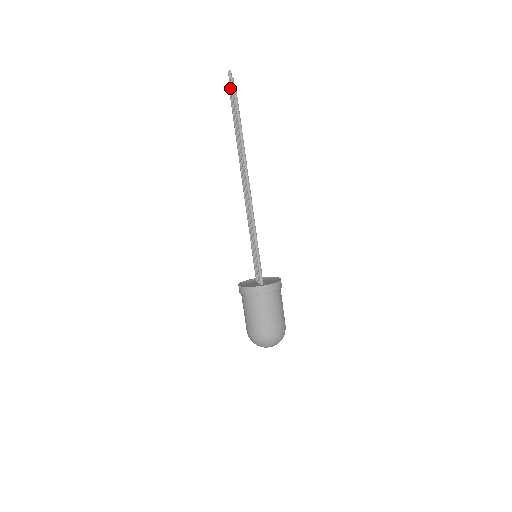
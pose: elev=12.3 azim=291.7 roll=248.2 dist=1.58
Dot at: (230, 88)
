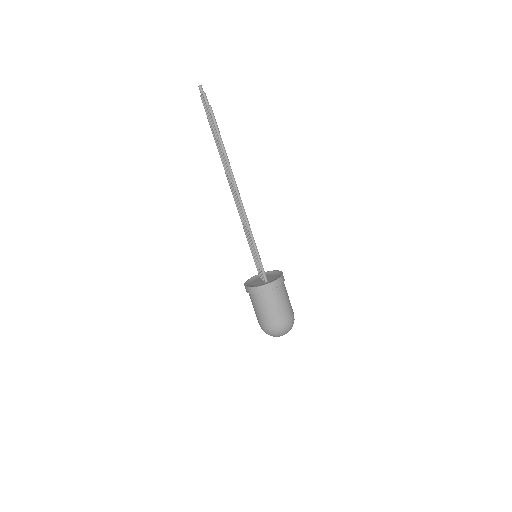
Dot at: occluded
